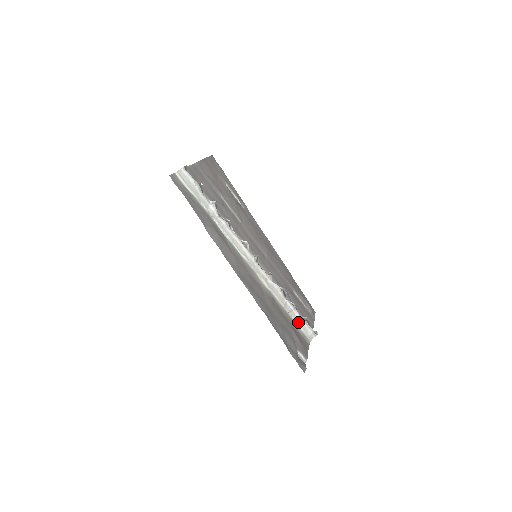
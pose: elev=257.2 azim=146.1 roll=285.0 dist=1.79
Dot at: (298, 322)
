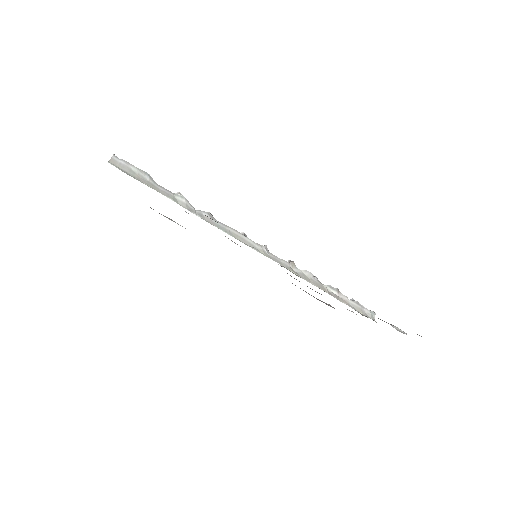
Dot at: (352, 307)
